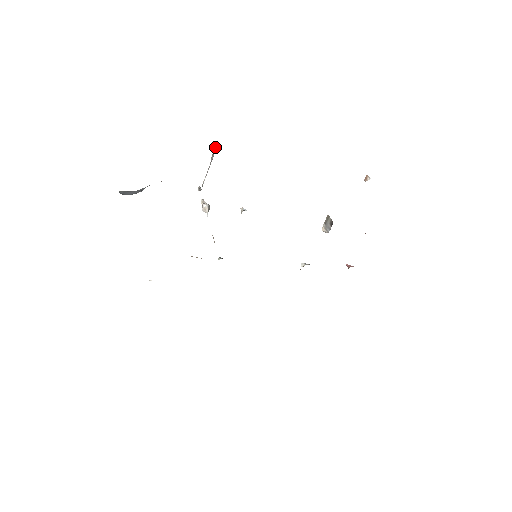
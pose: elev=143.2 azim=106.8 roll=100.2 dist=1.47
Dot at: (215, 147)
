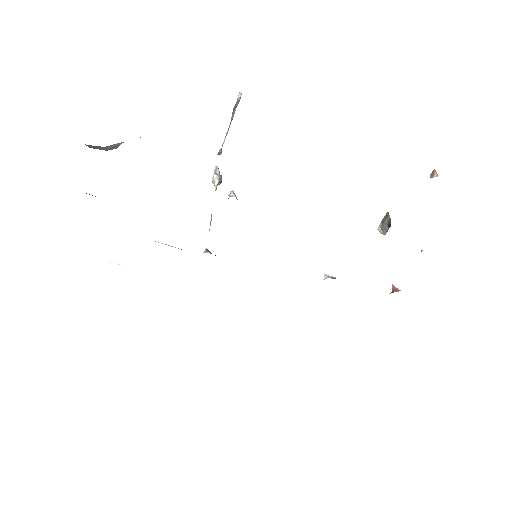
Dot at: (237, 100)
